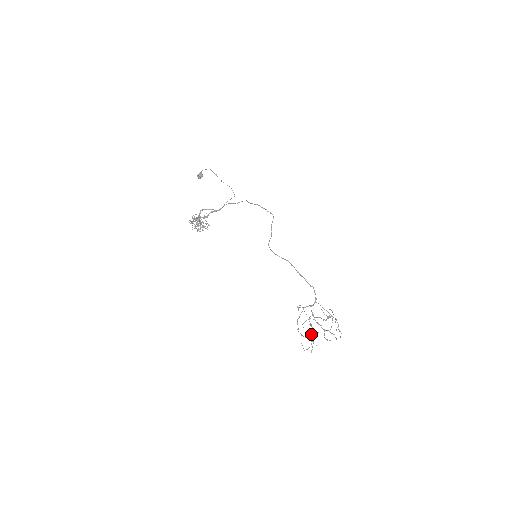
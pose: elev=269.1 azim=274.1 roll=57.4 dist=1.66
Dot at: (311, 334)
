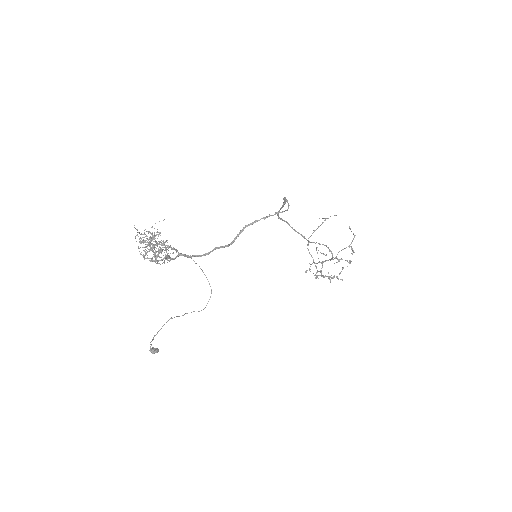
Dot at: (315, 278)
